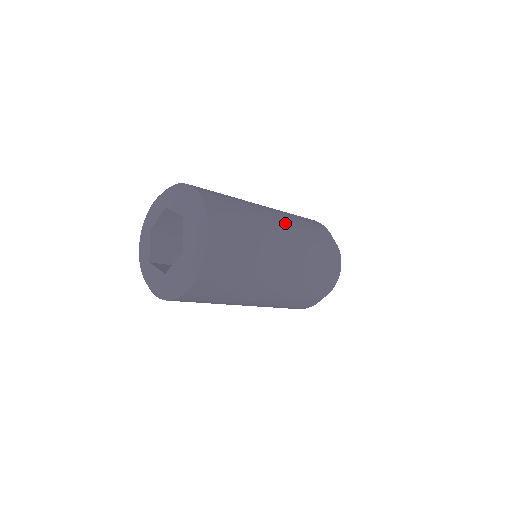
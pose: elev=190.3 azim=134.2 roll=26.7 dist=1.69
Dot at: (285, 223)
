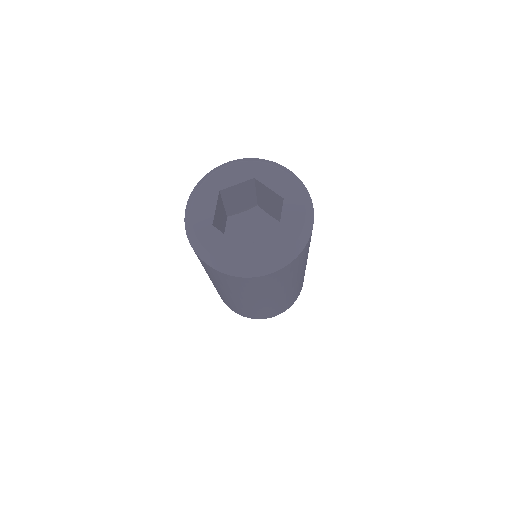
Dot at: occluded
